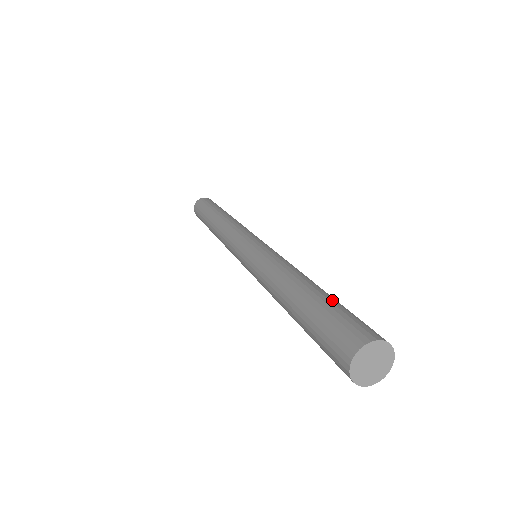
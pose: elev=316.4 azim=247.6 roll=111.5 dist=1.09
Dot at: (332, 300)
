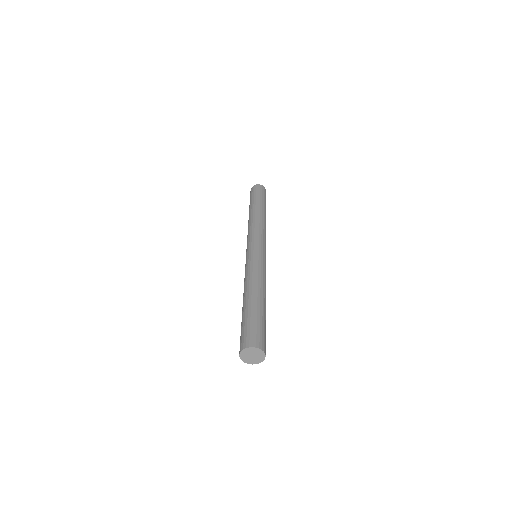
Dot at: (259, 314)
